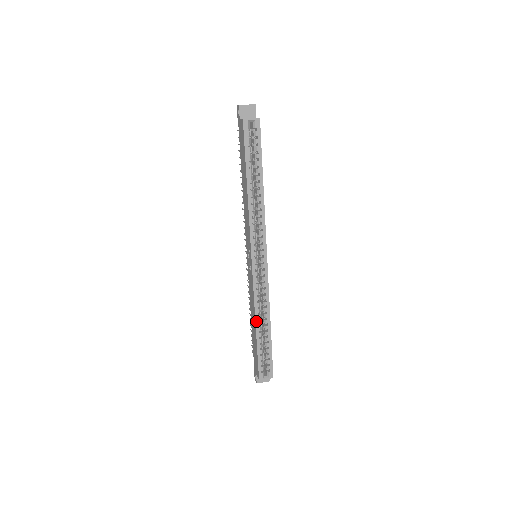
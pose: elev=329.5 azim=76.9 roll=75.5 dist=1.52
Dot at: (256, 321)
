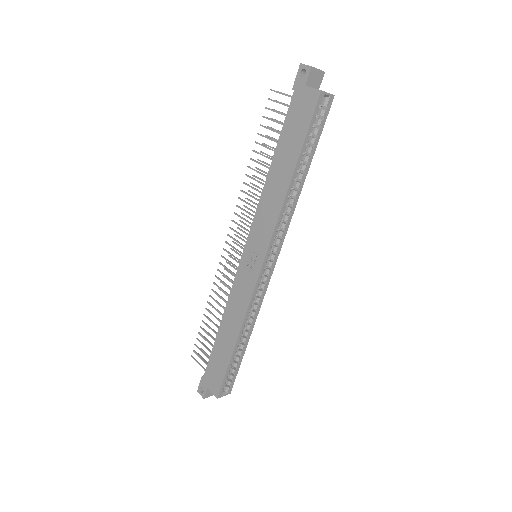
Dot at: (239, 334)
